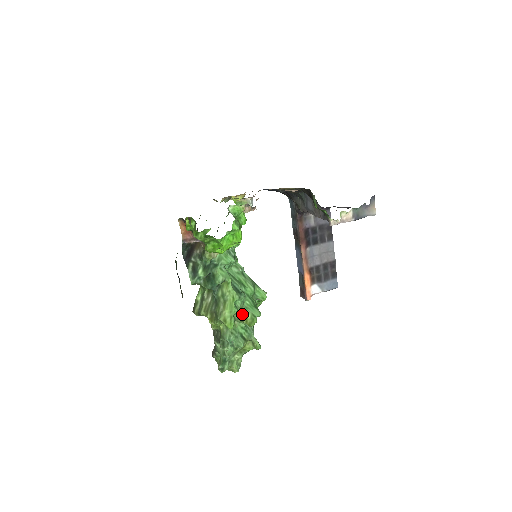
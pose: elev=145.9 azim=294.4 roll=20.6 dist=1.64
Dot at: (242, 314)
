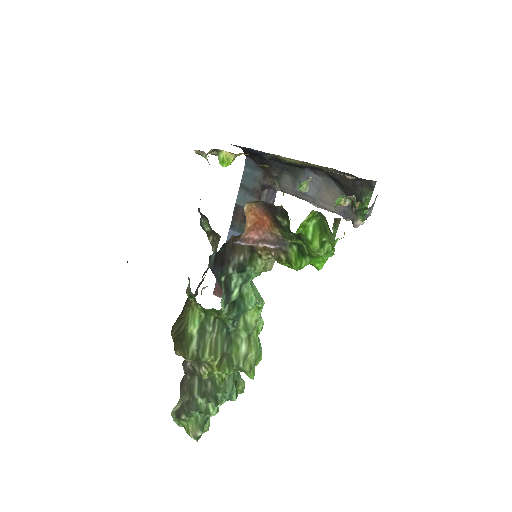
Dot at: occluded
